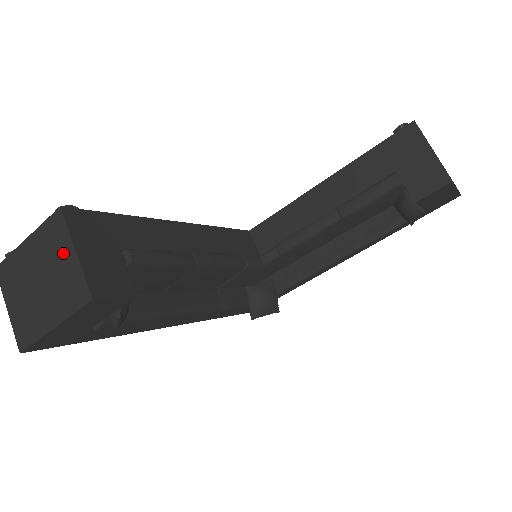
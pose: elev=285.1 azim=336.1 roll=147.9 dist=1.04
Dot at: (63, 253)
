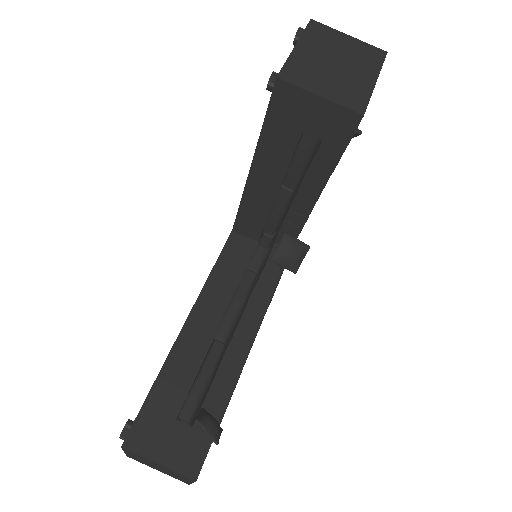
Dot at: (153, 463)
